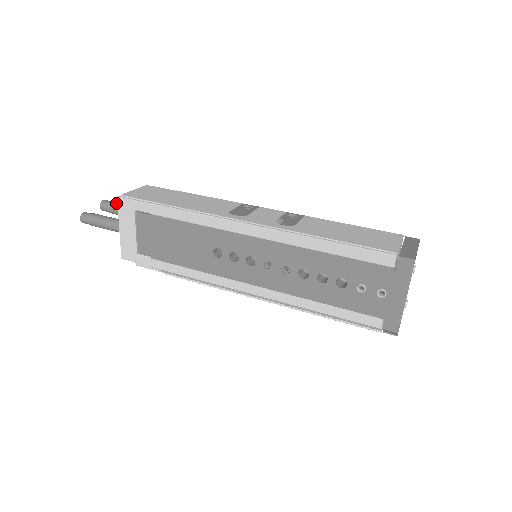
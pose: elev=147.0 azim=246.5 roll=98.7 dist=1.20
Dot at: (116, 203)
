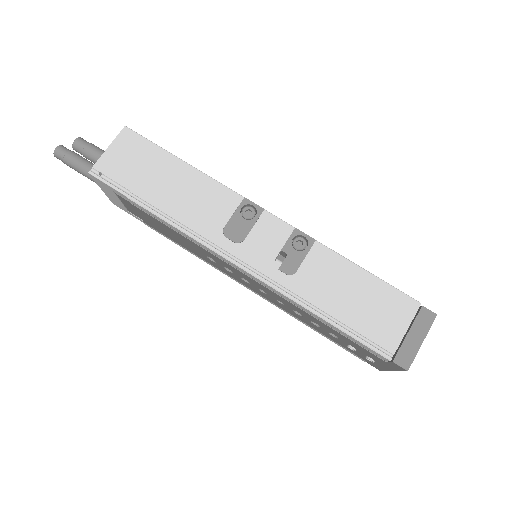
Dot at: (91, 153)
